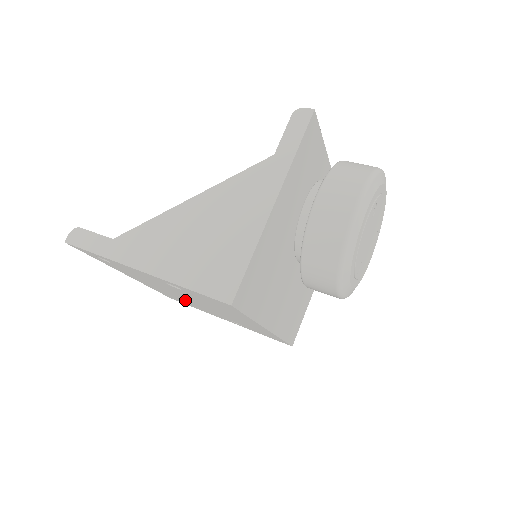
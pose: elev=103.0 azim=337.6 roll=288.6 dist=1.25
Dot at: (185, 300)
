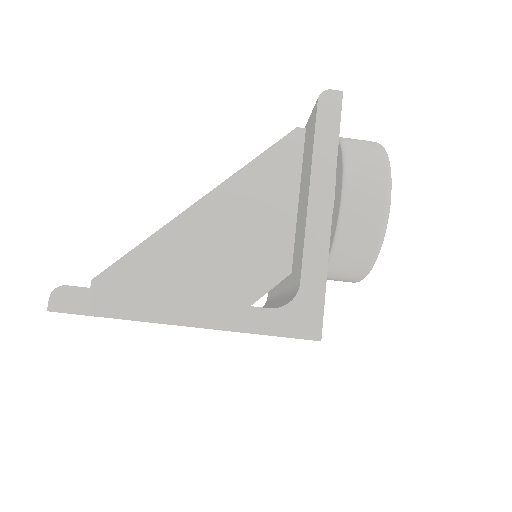
Dot at: occluded
